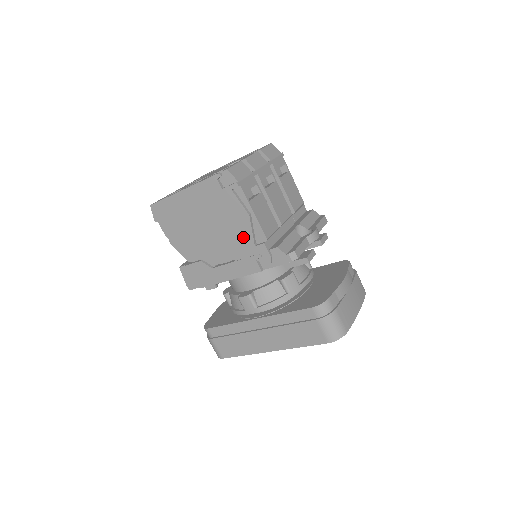
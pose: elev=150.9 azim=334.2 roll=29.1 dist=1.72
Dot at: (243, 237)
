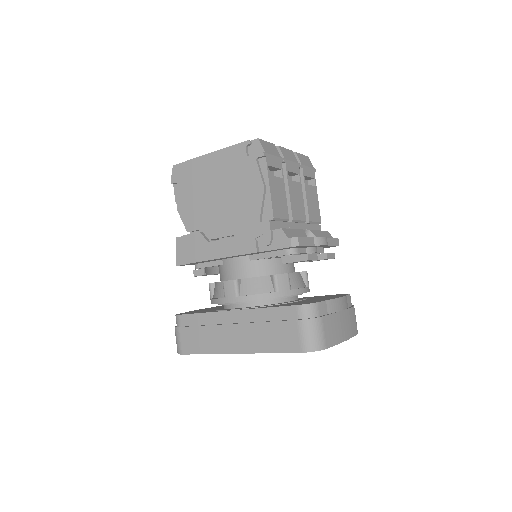
Dot at: (251, 211)
